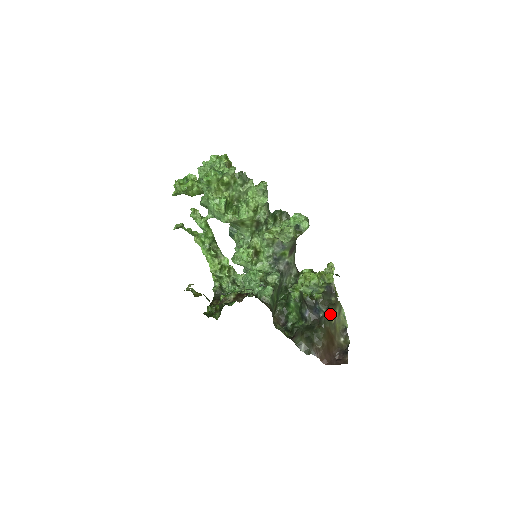
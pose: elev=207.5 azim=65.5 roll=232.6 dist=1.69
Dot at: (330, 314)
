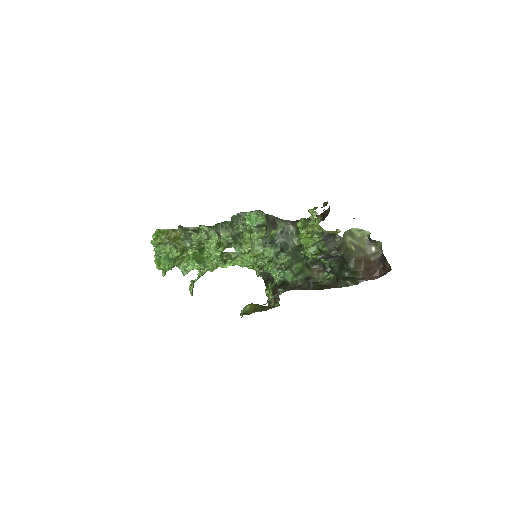
Dot at: (346, 252)
